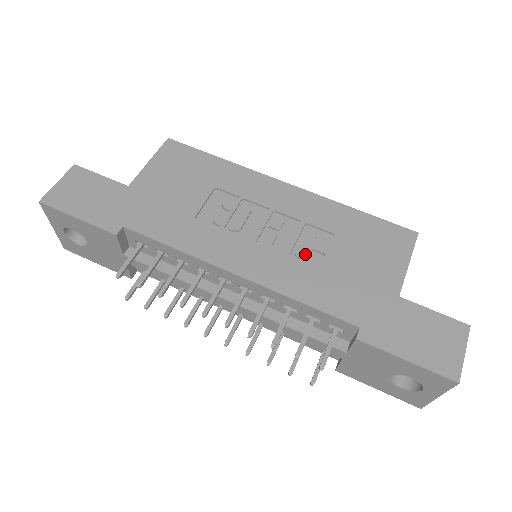
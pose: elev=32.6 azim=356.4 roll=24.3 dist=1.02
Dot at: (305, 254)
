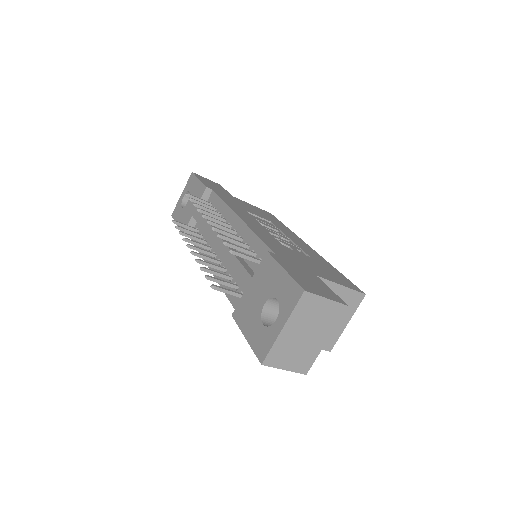
Dot at: (284, 243)
